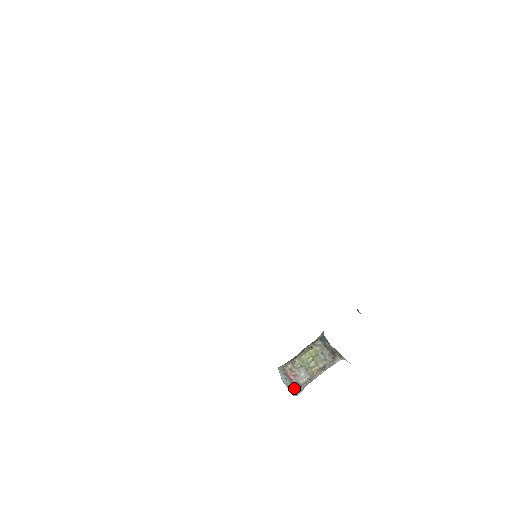
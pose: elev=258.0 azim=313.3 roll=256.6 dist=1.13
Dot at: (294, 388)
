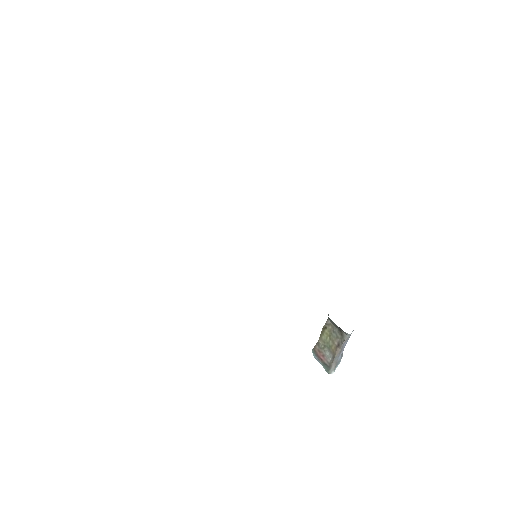
Dot at: (326, 367)
